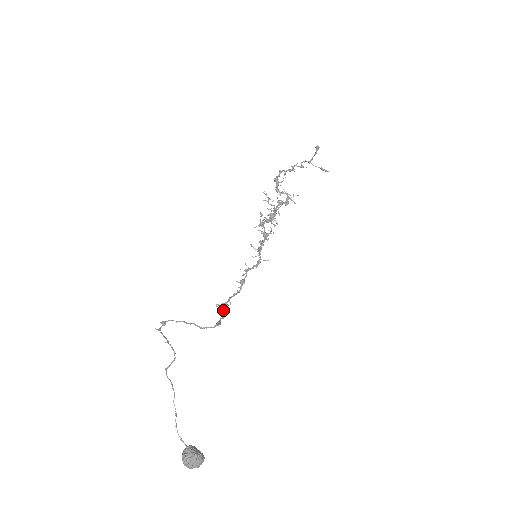
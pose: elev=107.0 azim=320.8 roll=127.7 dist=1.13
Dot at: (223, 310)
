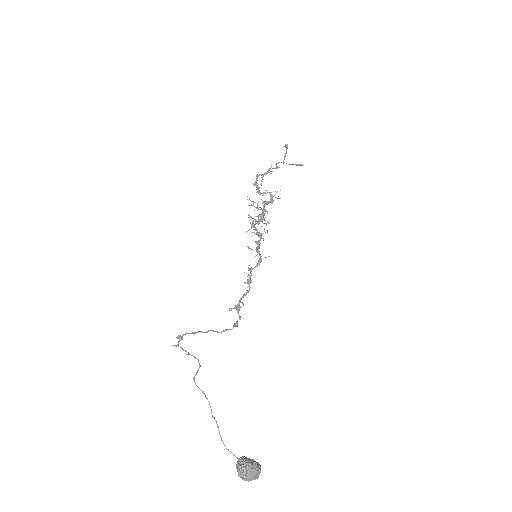
Dot at: (237, 312)
